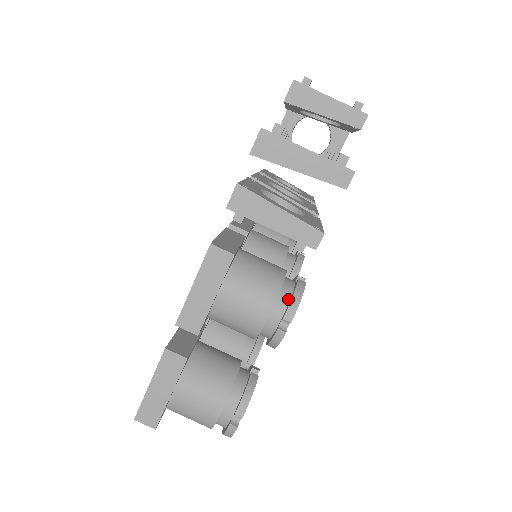
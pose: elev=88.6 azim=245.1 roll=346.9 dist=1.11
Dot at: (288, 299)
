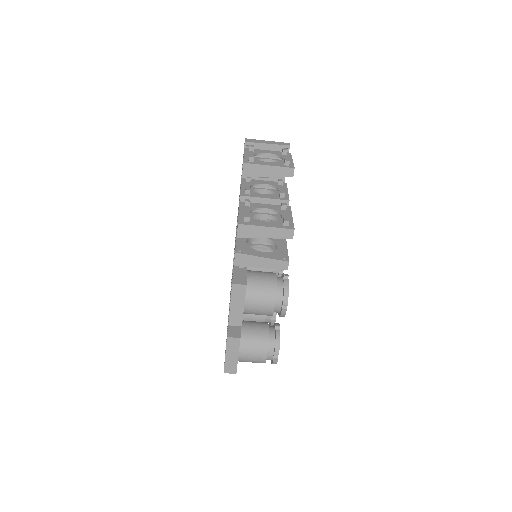
Dot at: (282, 293)
